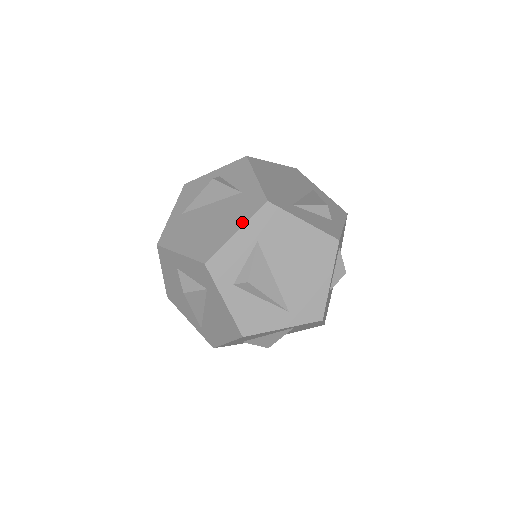
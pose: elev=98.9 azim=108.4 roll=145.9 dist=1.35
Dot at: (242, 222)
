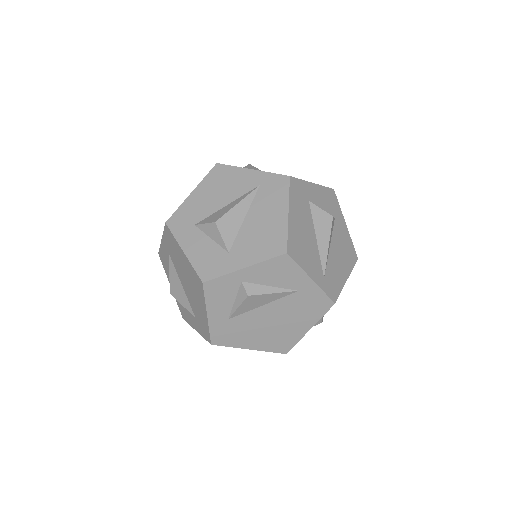
Dot at: occluded
